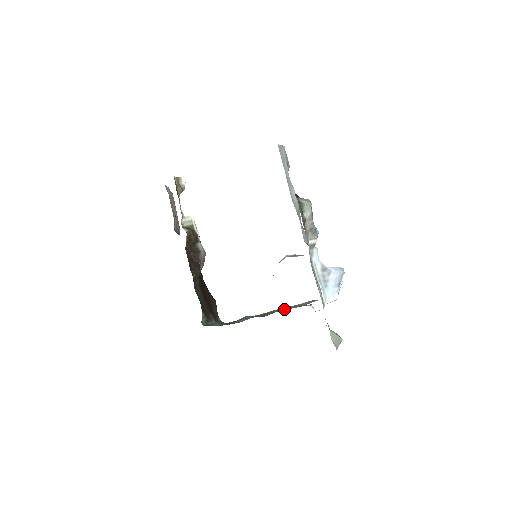
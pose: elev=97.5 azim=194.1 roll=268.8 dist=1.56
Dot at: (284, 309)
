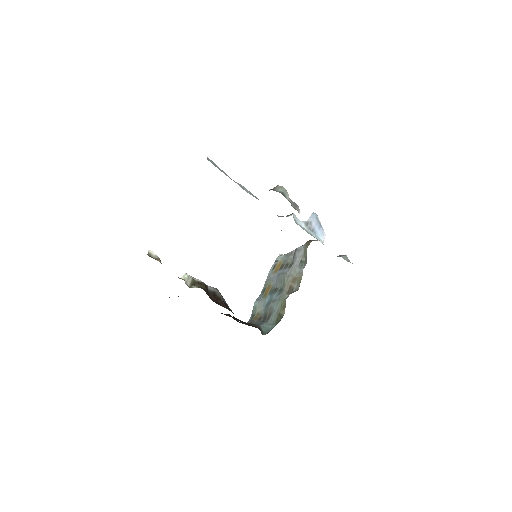
Dot at: (296, 272)
